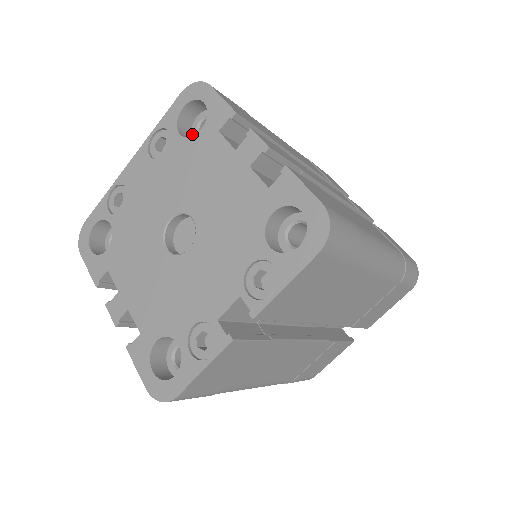
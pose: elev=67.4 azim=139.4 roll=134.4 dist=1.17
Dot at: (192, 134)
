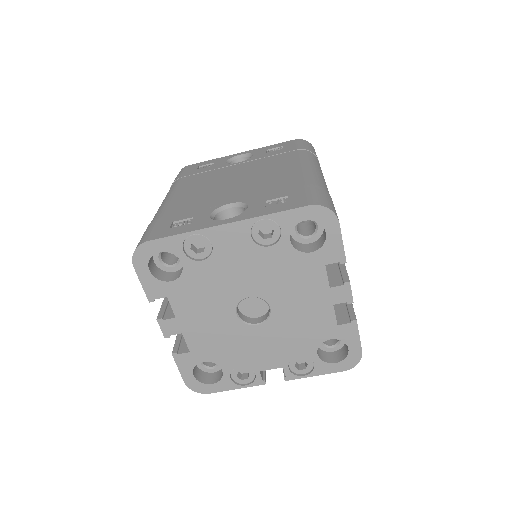
Dot at: occluded
